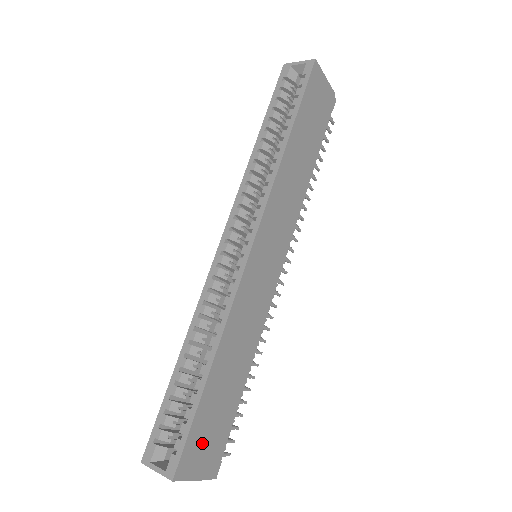
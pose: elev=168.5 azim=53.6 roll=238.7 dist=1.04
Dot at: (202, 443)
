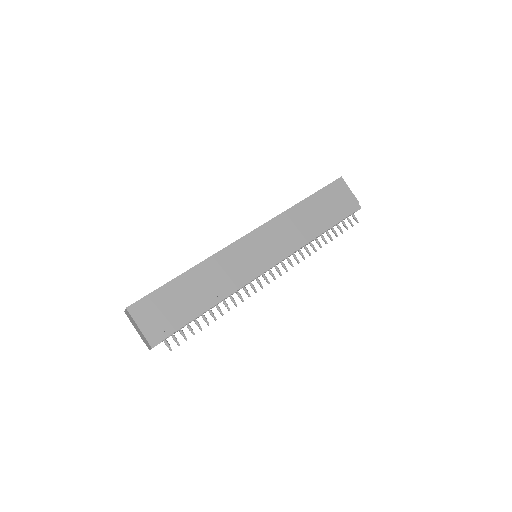
Dot at: (155, 309)
